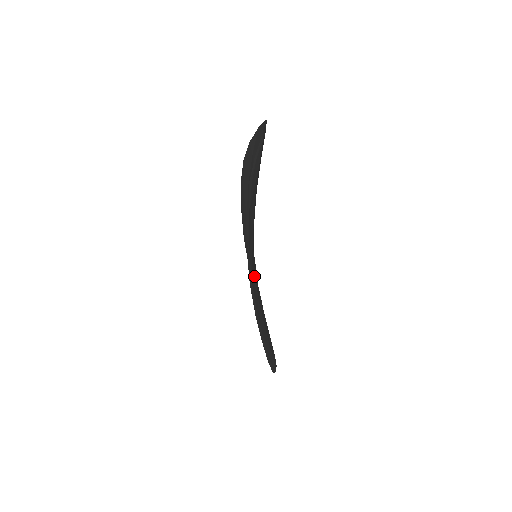
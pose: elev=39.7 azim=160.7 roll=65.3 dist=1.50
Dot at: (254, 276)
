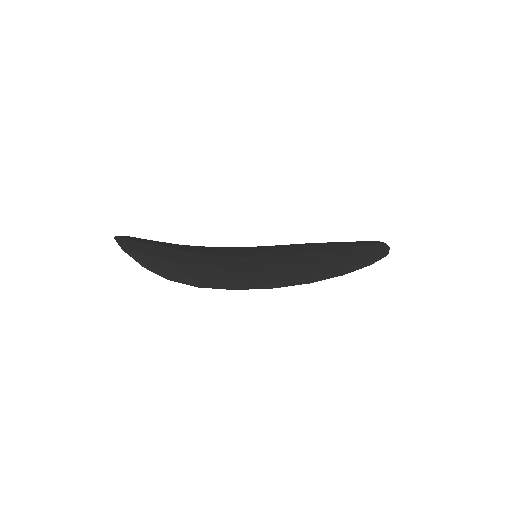
Dot at: (271, 272)
